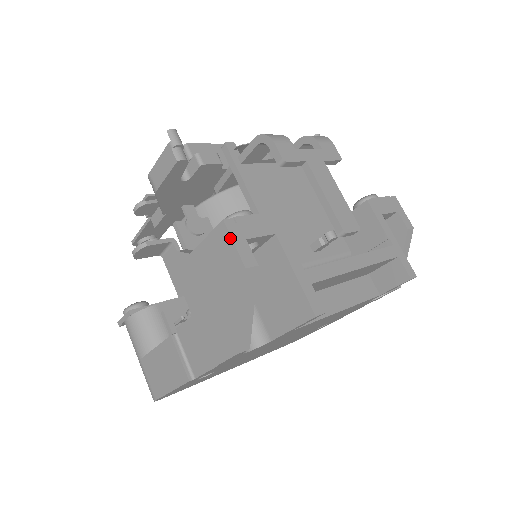
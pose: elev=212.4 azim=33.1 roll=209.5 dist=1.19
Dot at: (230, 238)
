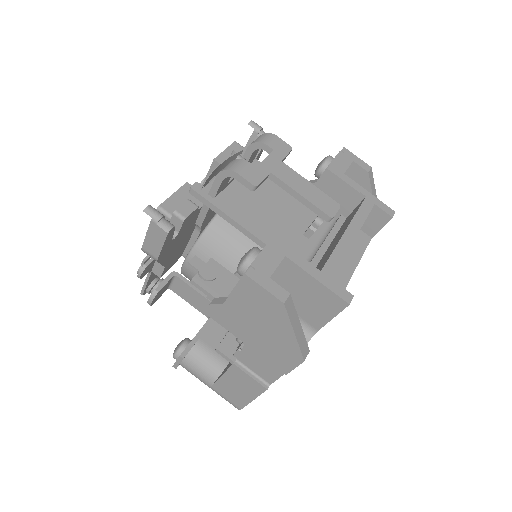
Dot at: (258, 286)
